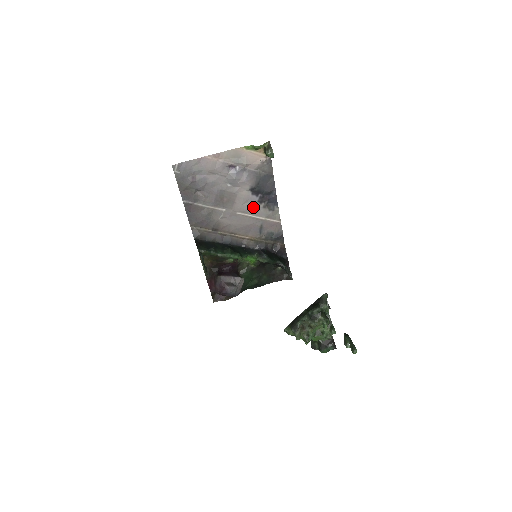
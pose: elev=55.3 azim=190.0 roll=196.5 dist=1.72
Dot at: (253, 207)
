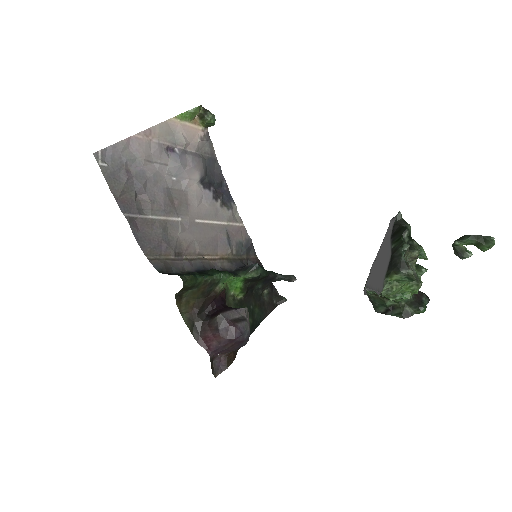
Dot at: (210, 208)
